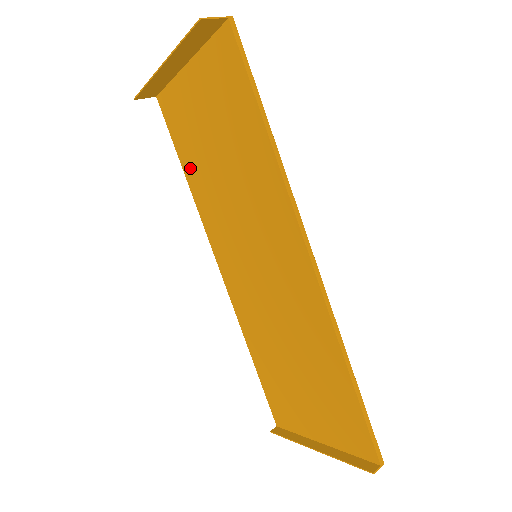
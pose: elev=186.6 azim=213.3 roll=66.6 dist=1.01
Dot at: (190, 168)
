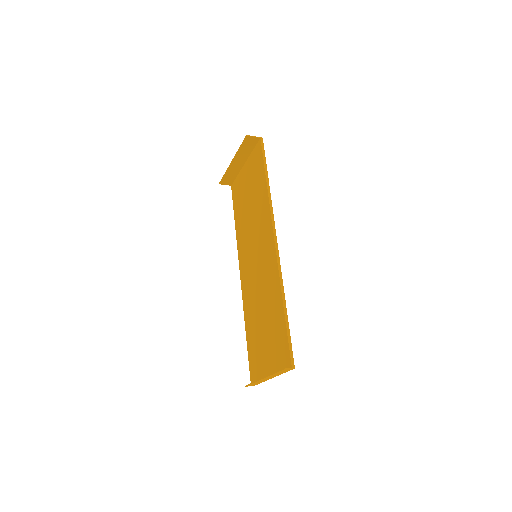
Dot at: (238, 218)
